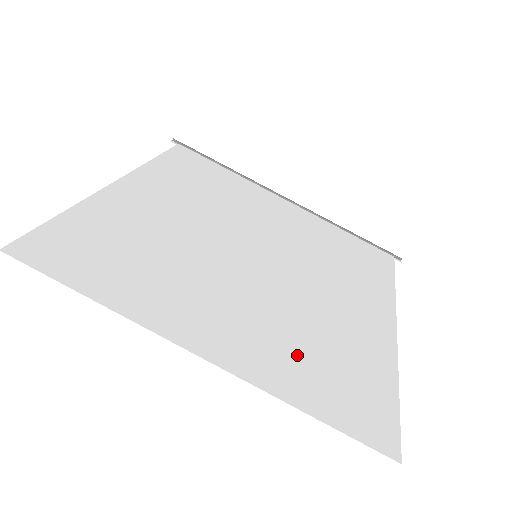
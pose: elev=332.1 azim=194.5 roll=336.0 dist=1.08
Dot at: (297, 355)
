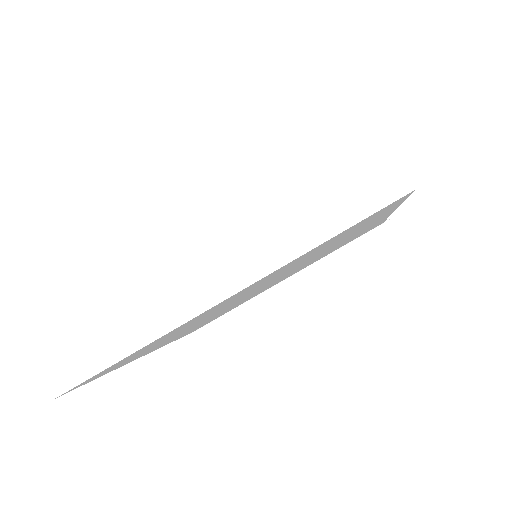
Dot at: occluded
